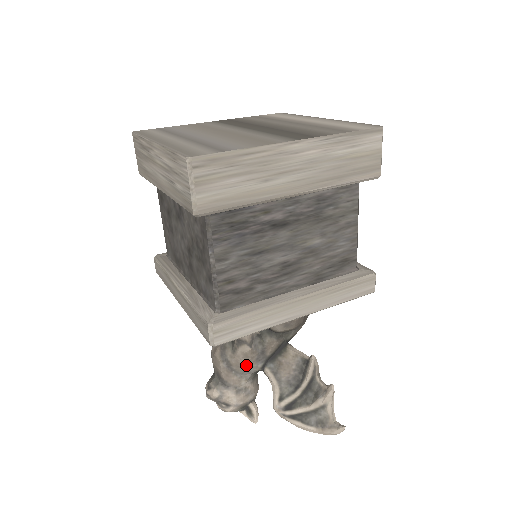
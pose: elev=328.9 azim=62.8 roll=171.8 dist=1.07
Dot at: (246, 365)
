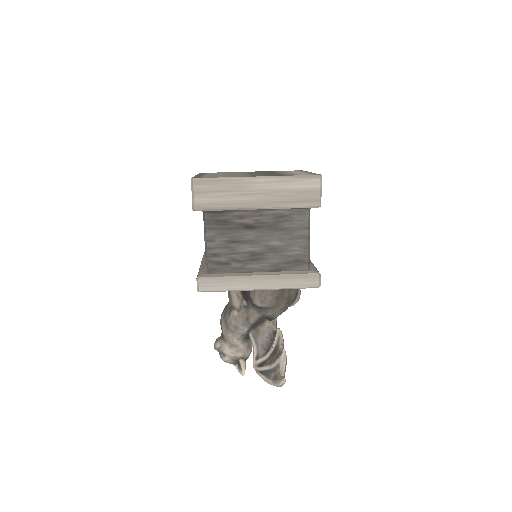
Dot at: (235, 326)
